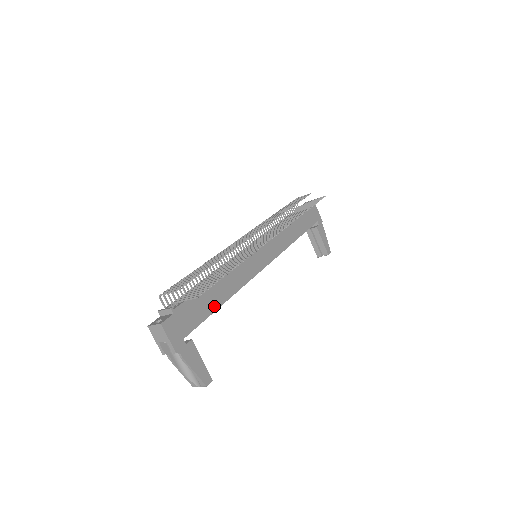
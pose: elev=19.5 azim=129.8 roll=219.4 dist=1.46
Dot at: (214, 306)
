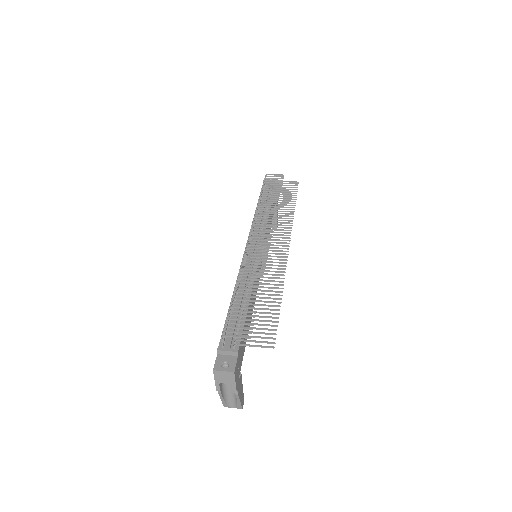
Dot at: occluded
